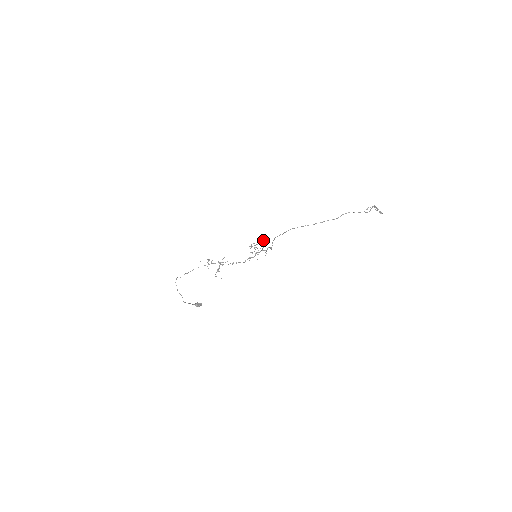
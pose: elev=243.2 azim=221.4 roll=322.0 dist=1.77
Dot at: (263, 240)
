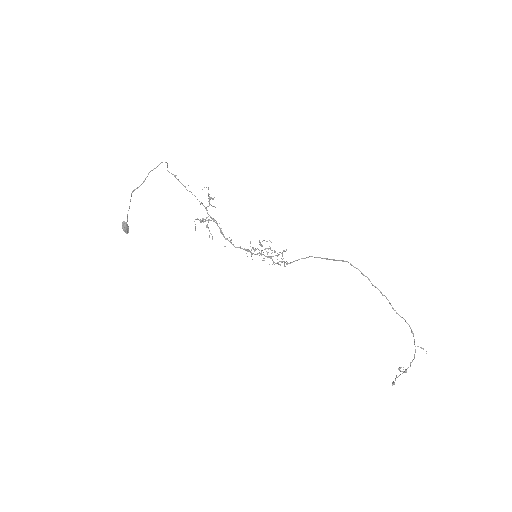
Dot at: occluded
